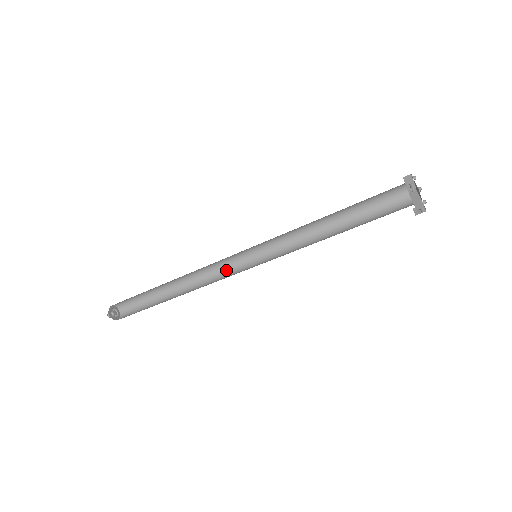
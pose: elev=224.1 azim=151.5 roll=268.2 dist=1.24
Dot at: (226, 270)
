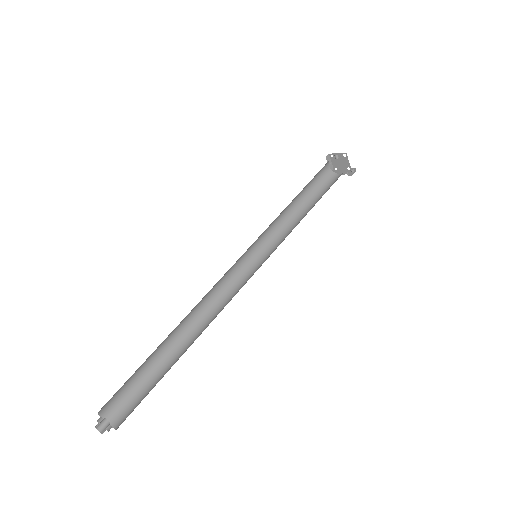
Dot at: (229, 290)
